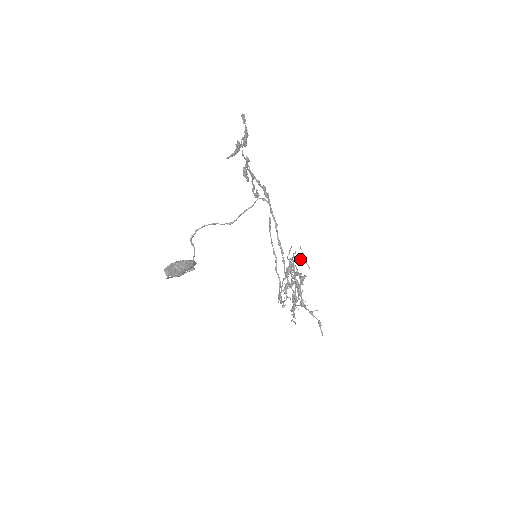
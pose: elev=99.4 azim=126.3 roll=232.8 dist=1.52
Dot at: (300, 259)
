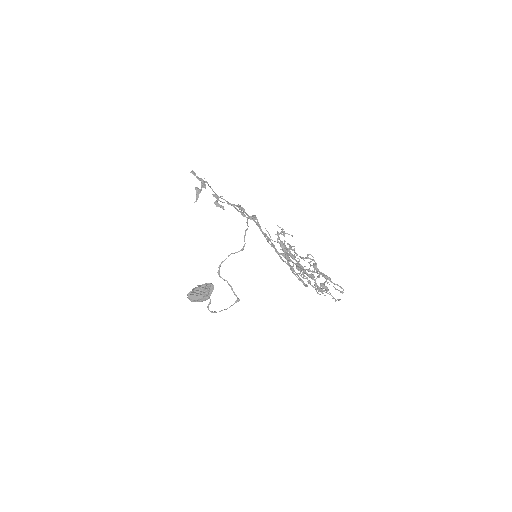
Dot at: (283, 235)
